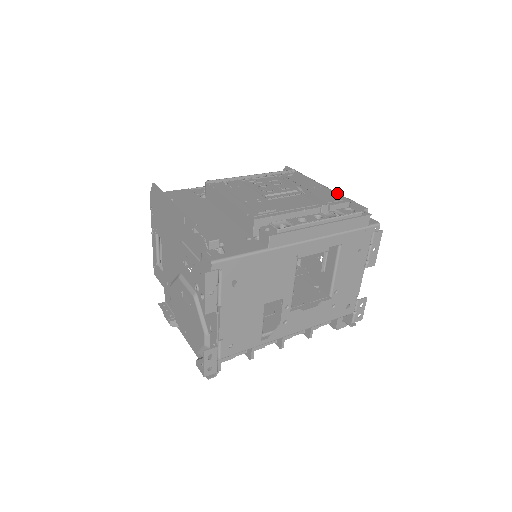
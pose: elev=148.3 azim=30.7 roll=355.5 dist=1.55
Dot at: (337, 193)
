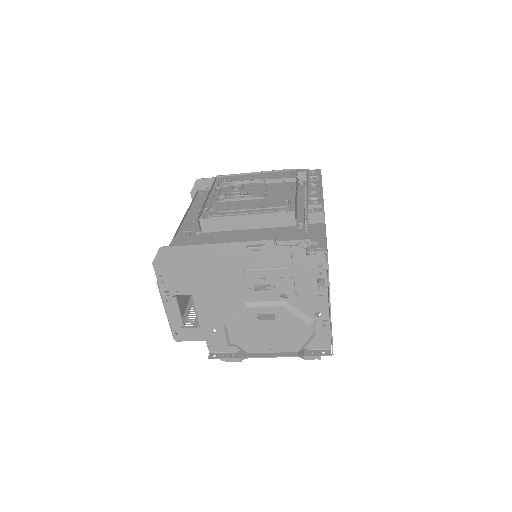
Dot at: (281, 170)
